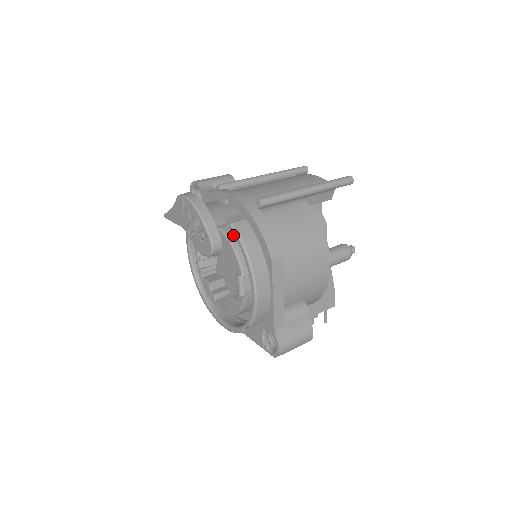
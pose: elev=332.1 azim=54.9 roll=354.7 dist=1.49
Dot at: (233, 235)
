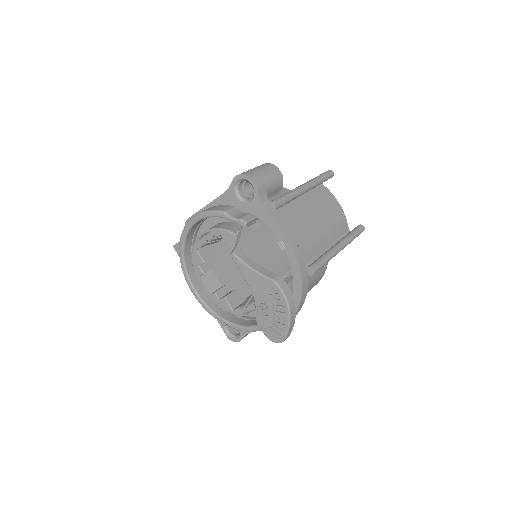
Dot at: occluded
